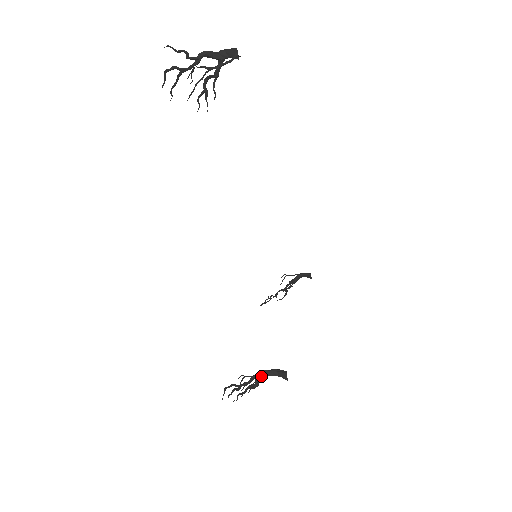
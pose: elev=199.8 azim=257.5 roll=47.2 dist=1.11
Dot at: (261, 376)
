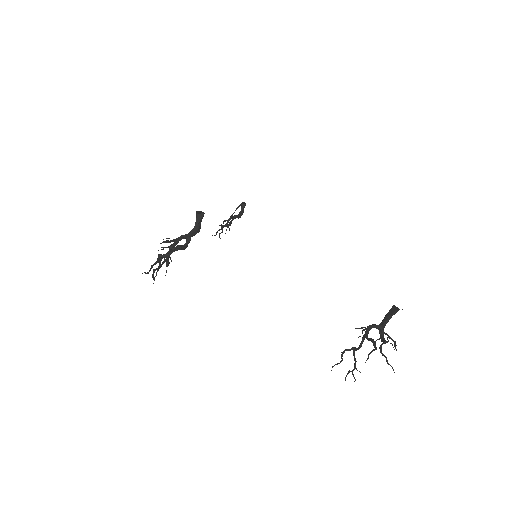
Dot at: occluded
